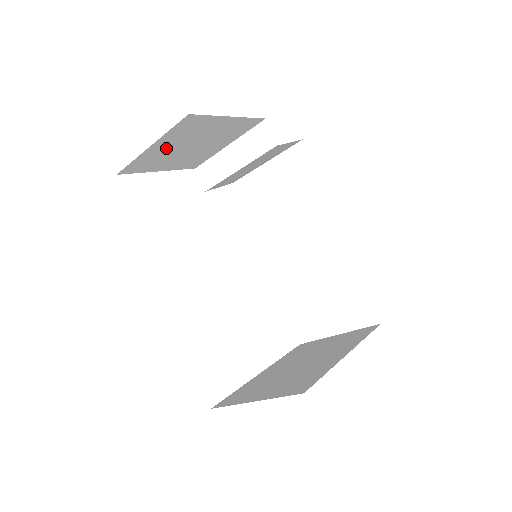
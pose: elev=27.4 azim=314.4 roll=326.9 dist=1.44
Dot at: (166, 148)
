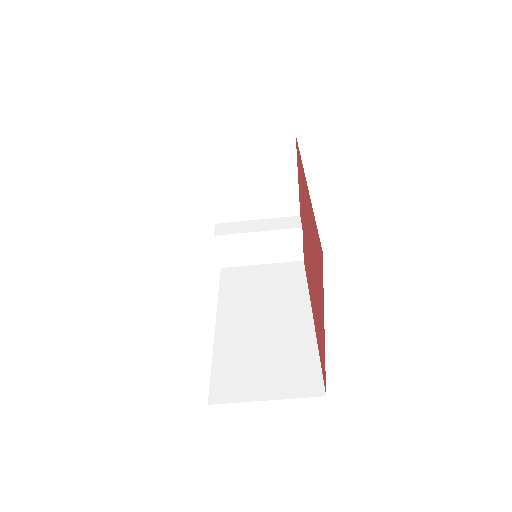
Dot at: (247, 158)
